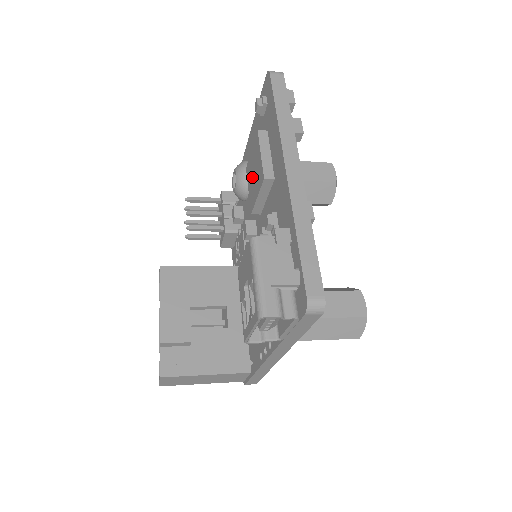
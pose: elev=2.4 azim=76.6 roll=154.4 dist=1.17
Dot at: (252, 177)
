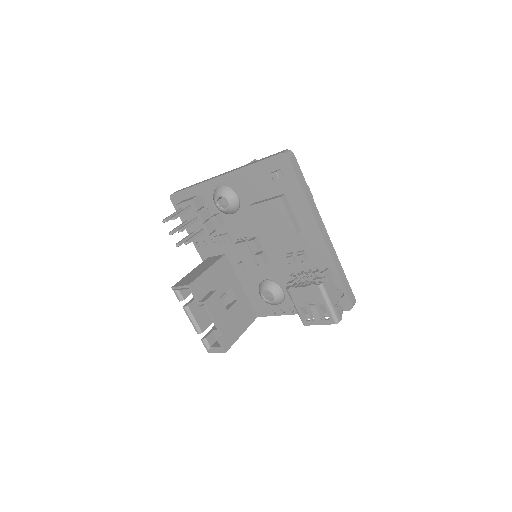
Dot at: (268, 220)
